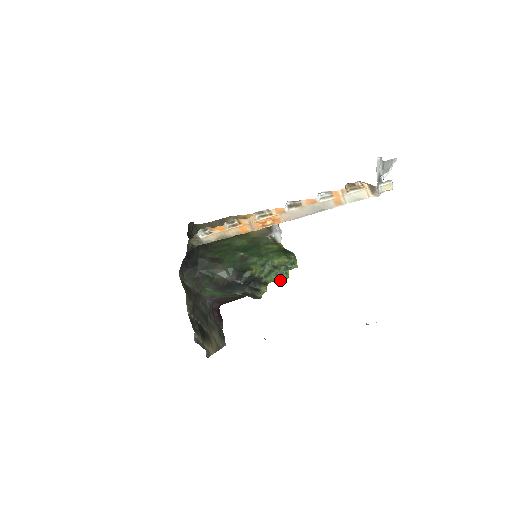
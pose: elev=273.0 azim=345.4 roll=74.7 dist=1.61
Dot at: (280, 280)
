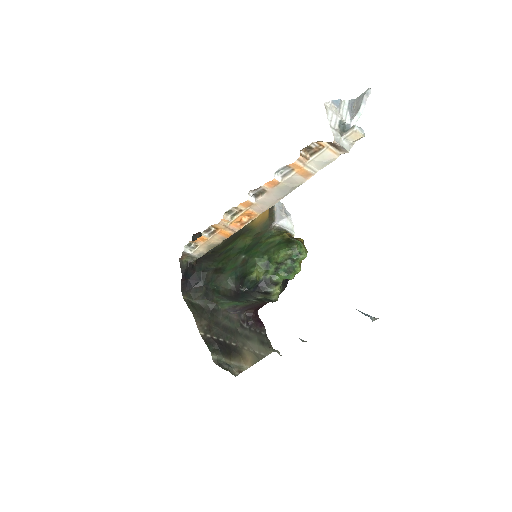
Dot at: (292, 276)
